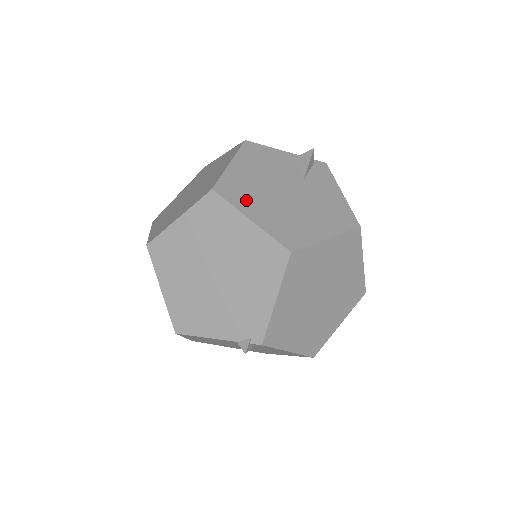
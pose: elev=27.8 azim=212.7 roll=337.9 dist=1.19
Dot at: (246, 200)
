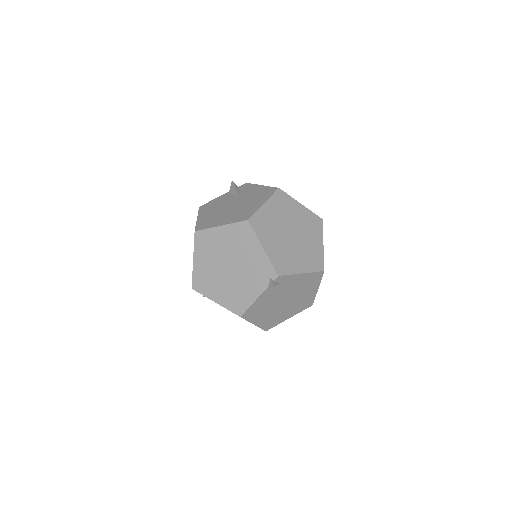
Dot at: (214, 222)
